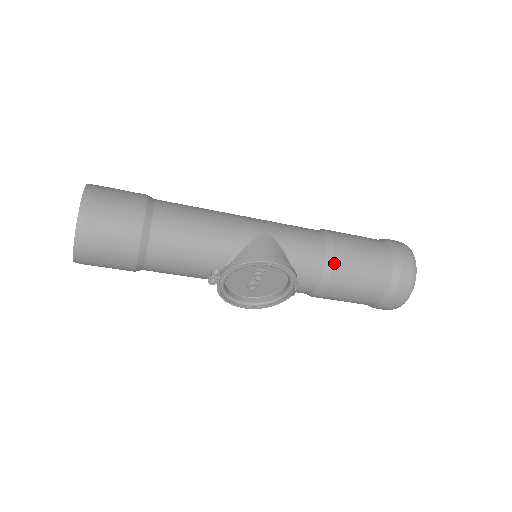
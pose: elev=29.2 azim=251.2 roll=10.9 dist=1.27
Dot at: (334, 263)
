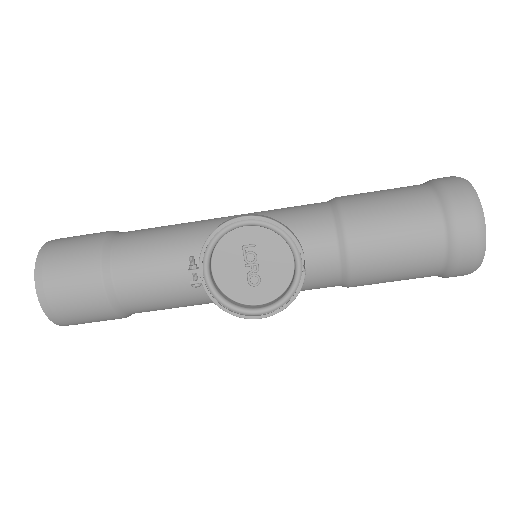
Dot at: (343, 211)
